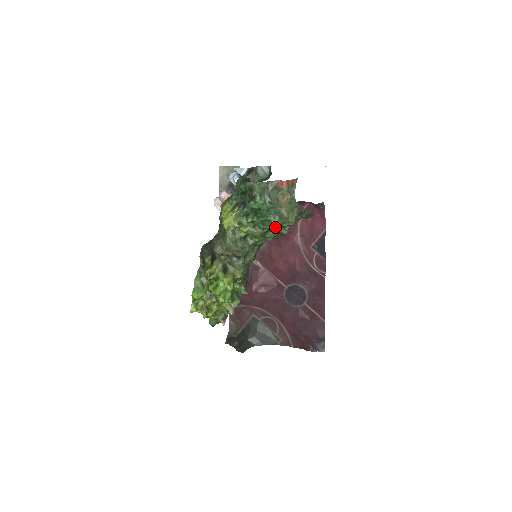
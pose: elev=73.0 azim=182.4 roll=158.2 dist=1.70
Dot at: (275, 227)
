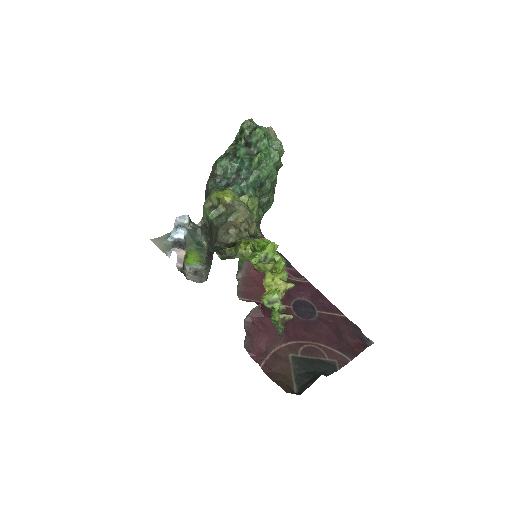
Dot at: (273, 169)
